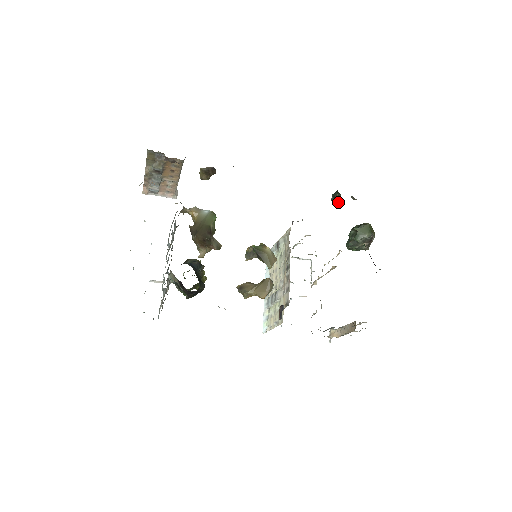
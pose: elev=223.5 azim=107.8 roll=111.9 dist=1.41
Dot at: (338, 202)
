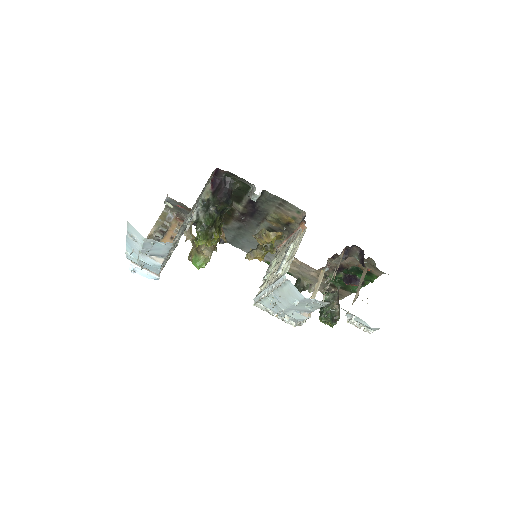
Dot at: (300, 288)
